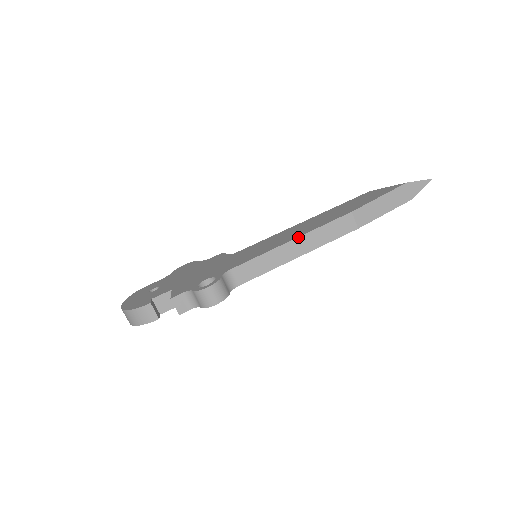
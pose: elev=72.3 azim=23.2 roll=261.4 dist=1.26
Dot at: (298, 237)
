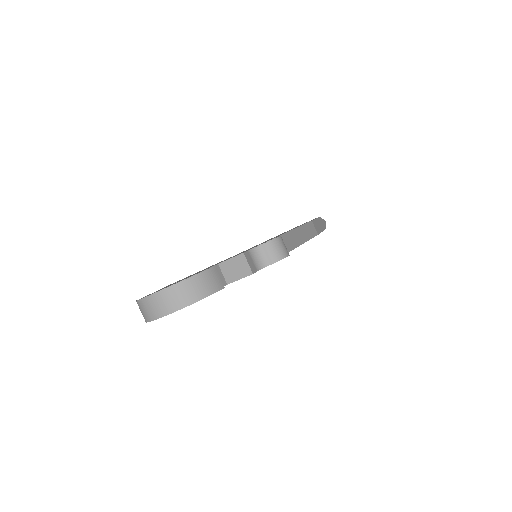
Dot at: (296, 228)
